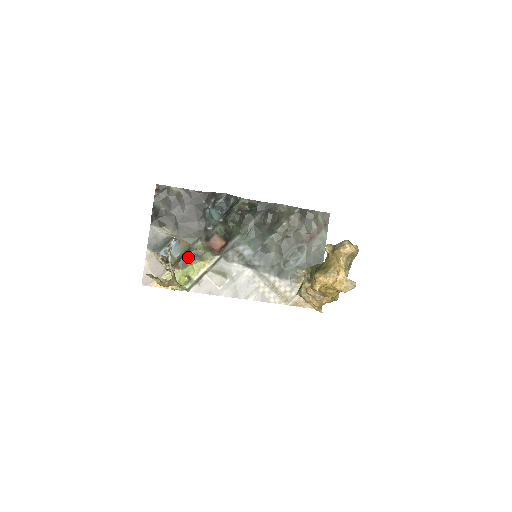
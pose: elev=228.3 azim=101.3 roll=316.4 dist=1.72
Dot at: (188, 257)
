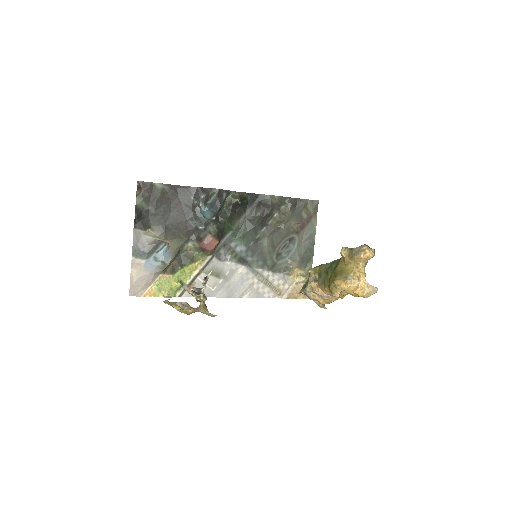
Dot at: (178, 260)
